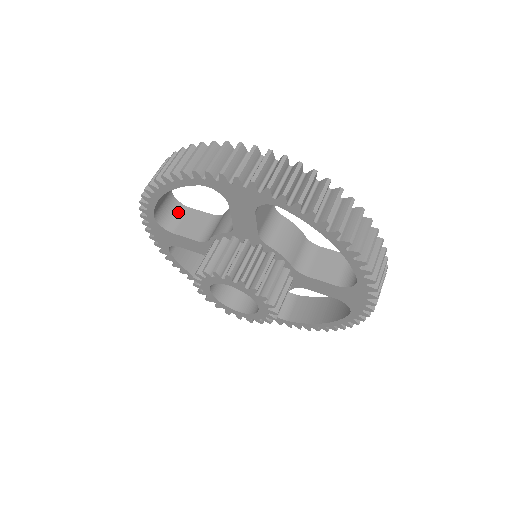
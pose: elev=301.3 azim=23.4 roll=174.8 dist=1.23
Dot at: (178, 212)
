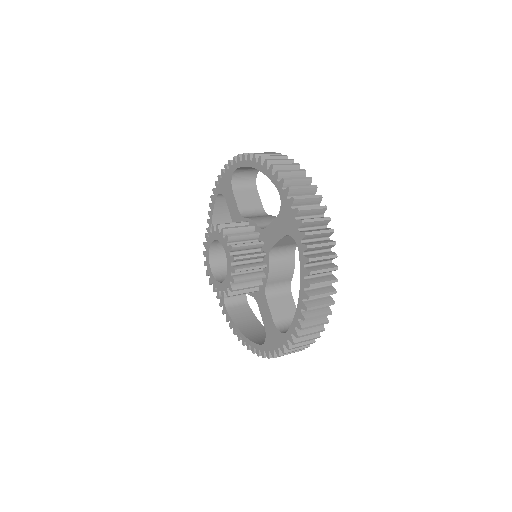
Dot at: occluded
